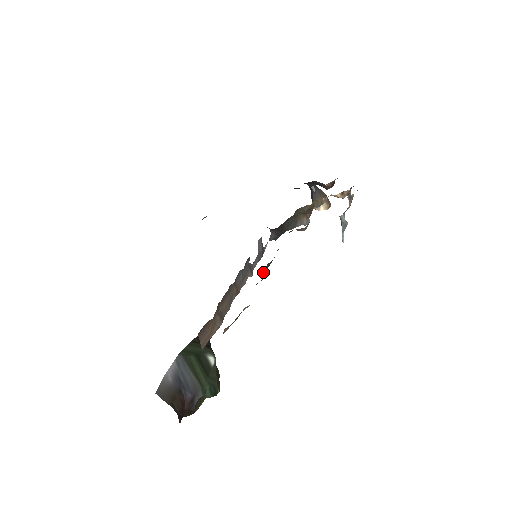
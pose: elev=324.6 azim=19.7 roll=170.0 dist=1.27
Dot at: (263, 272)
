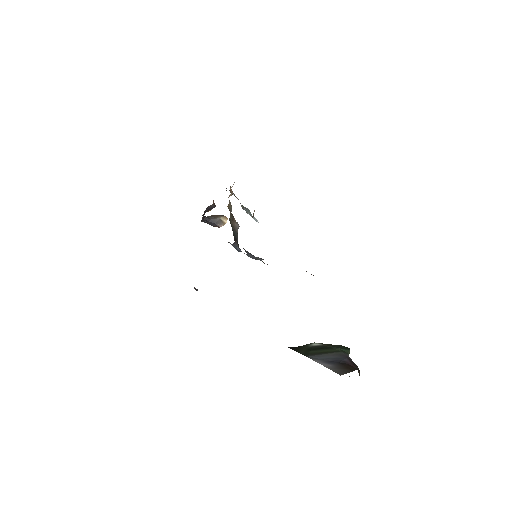
Dot at: occluded
